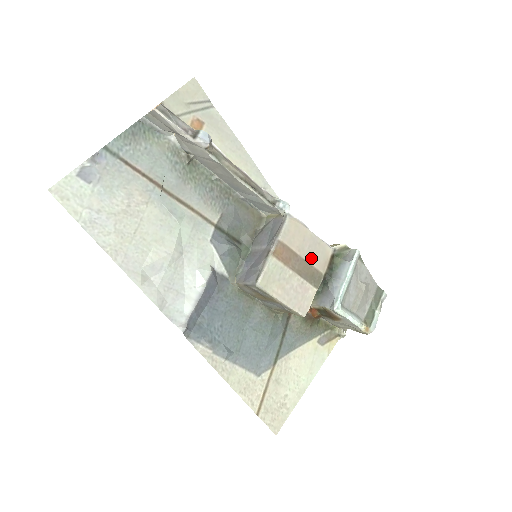
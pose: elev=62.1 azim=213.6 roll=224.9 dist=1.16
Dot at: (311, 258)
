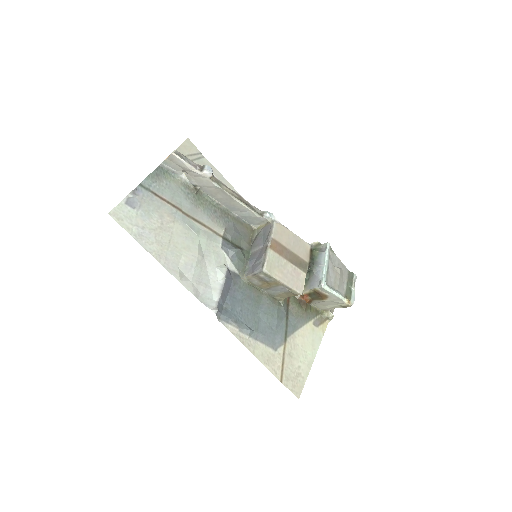
Dot at: (297, 251)
